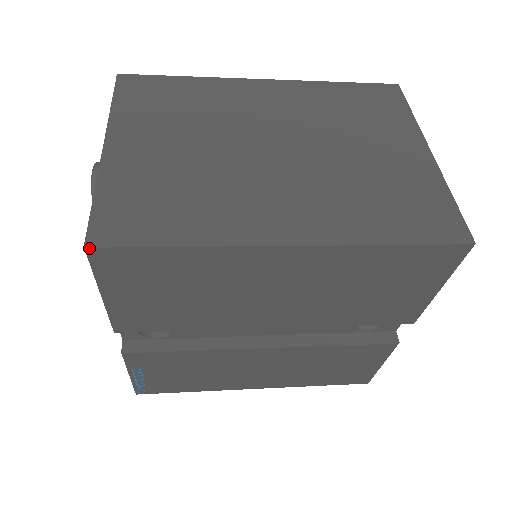
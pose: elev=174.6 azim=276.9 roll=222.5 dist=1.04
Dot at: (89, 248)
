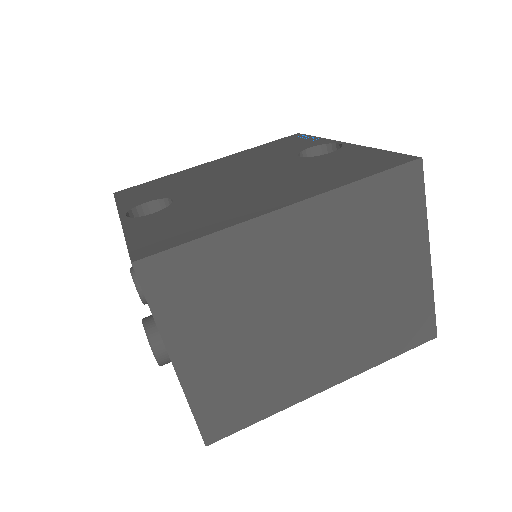
Dot at: occluded
